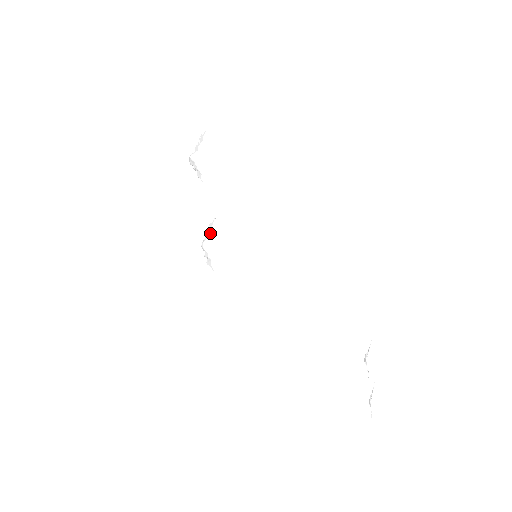
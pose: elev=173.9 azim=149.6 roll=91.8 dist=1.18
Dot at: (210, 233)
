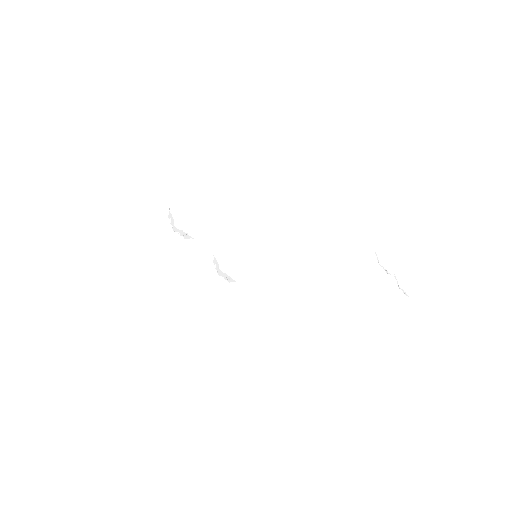
Dot at: (217, 265)
